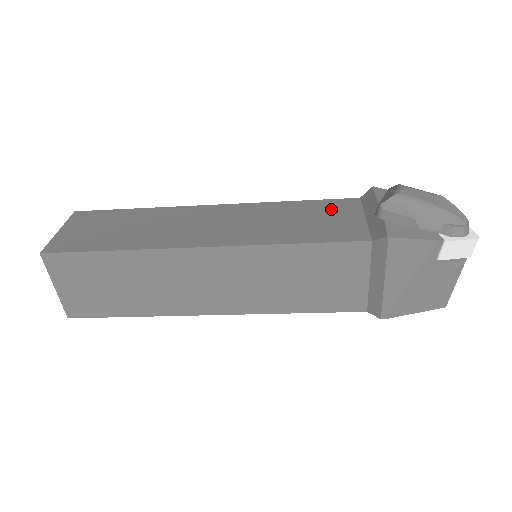
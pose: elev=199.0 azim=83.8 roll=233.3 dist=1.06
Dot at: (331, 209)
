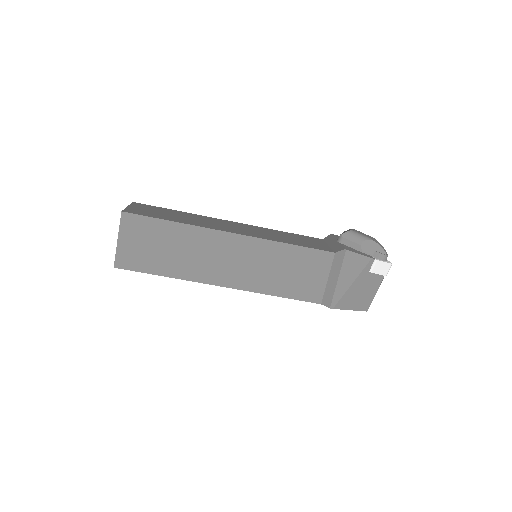
Dot at: (307, 239)
